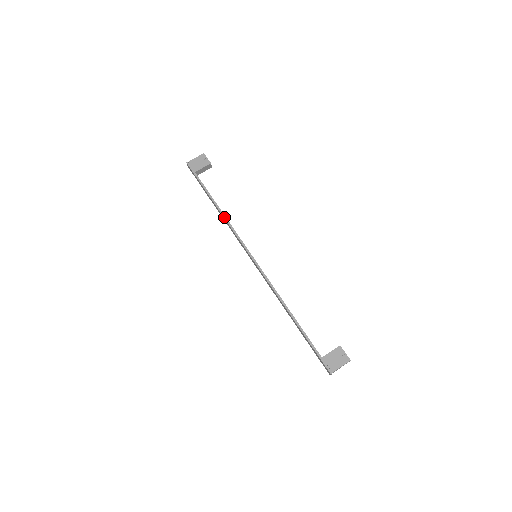
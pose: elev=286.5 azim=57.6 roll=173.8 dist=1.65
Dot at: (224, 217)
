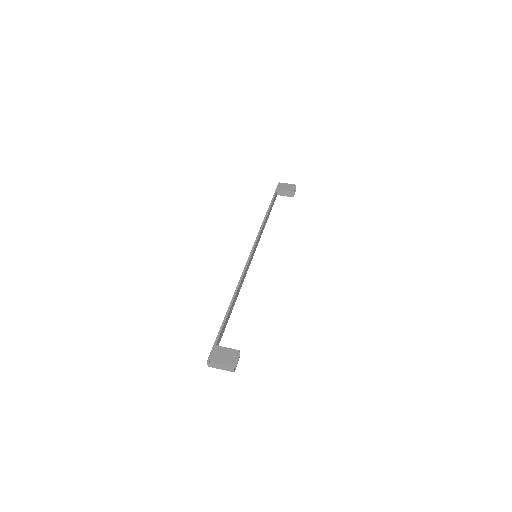
Dot at: (264, 221)
